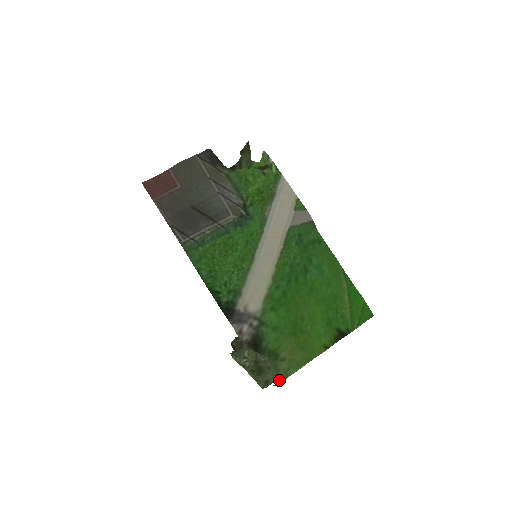
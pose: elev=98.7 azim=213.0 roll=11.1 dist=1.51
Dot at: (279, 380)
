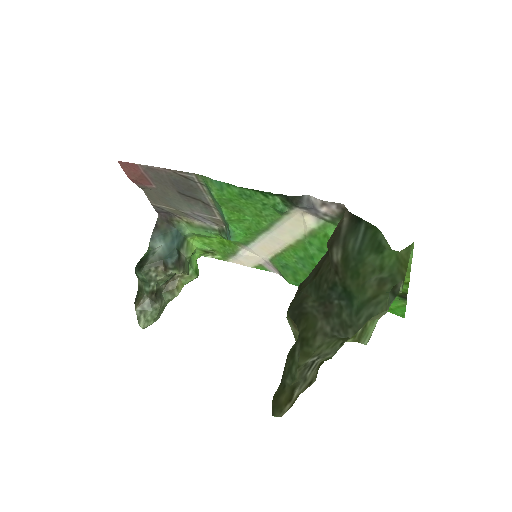
Dot at: (409, 245)
